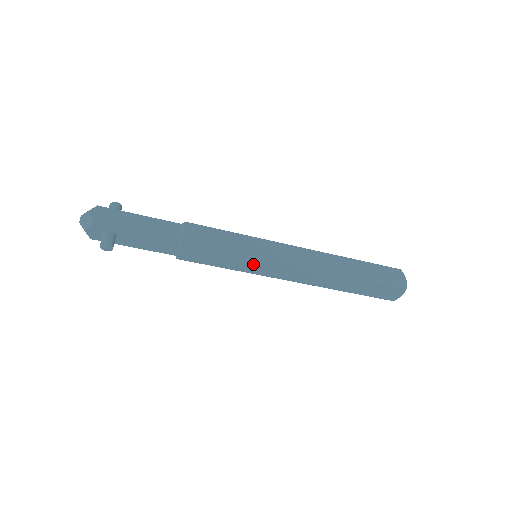
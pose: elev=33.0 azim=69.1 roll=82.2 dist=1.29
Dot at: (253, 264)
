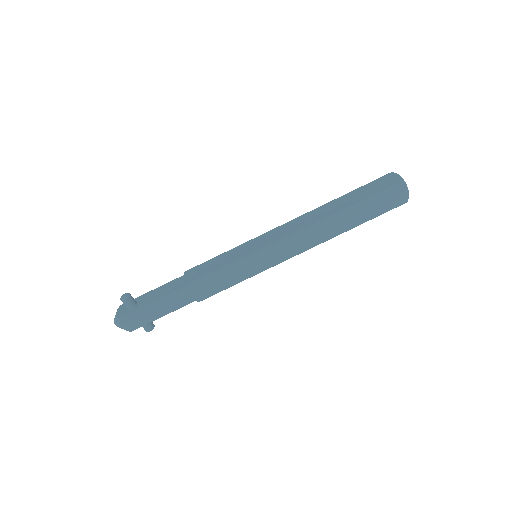
Dot at: (247, 248)
